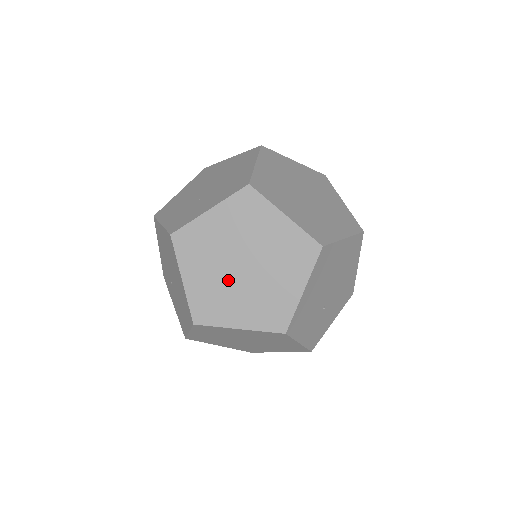
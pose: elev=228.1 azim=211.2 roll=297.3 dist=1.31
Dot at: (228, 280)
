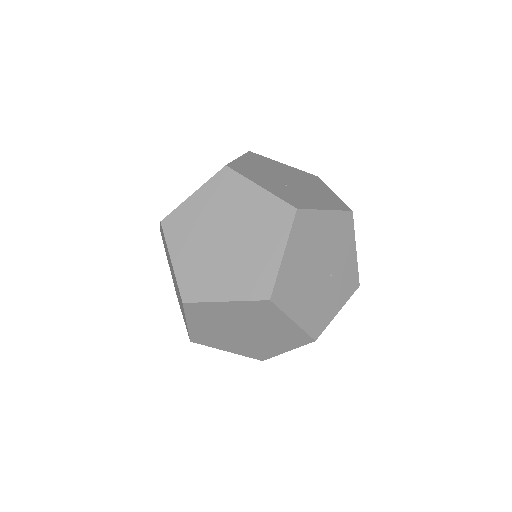
Dot at: (247, 340)
